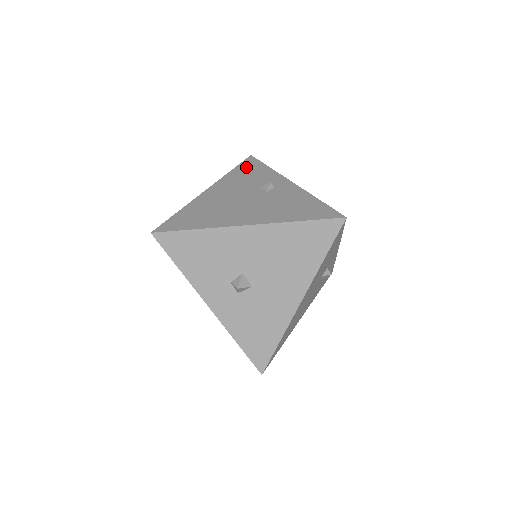
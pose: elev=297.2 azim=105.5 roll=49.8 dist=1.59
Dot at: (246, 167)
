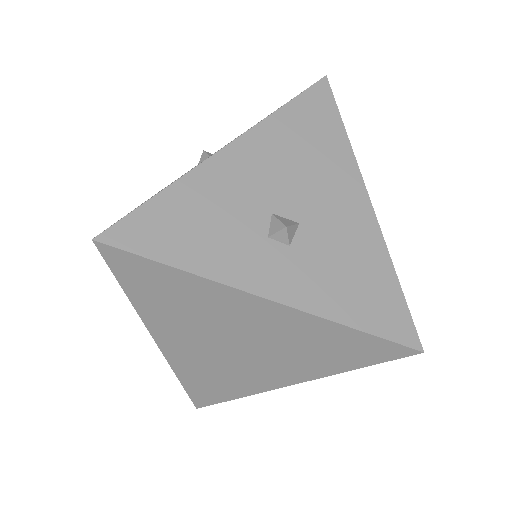
Dot at: occluded
